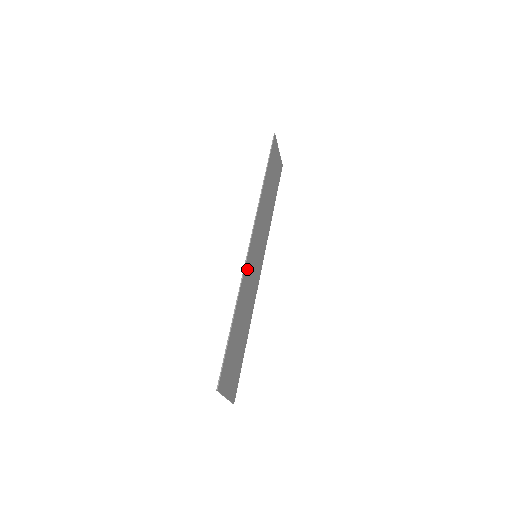
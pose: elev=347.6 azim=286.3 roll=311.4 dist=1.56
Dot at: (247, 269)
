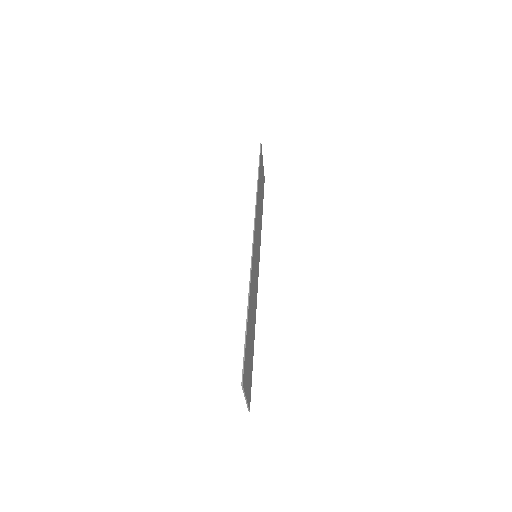
Dot at: (253, 264)
